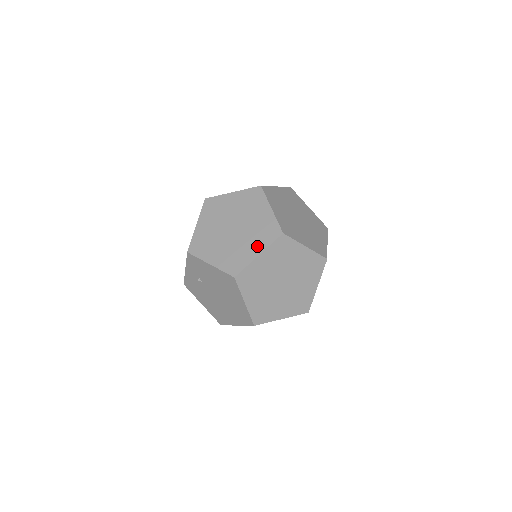
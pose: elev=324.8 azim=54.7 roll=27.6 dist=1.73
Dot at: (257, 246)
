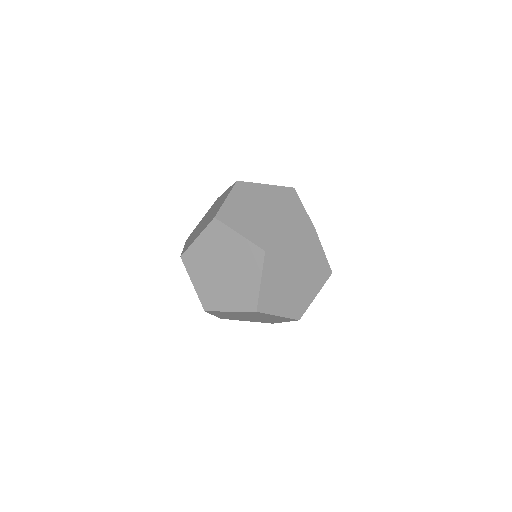
Dot at: (232, 303)
